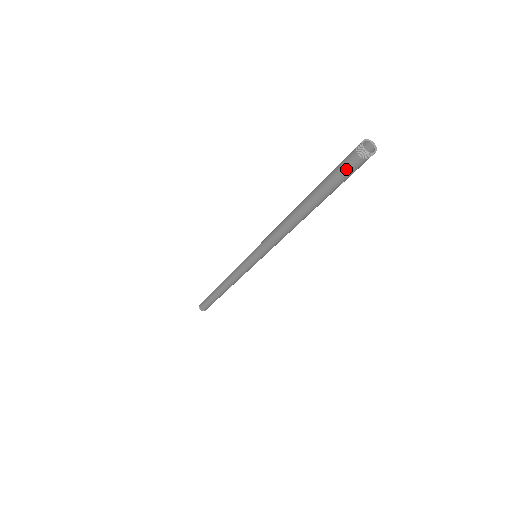
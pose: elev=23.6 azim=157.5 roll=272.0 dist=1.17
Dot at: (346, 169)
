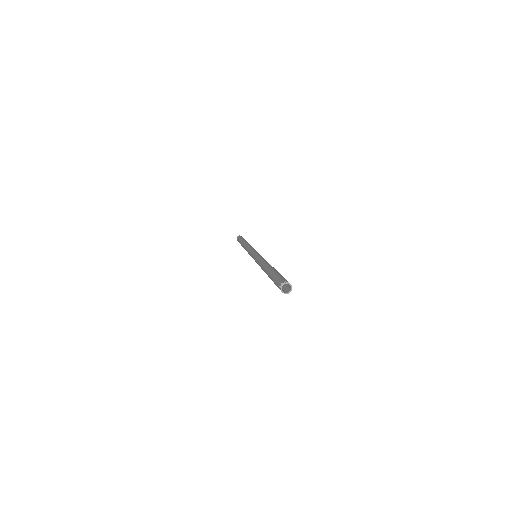
Dot at: occluded
